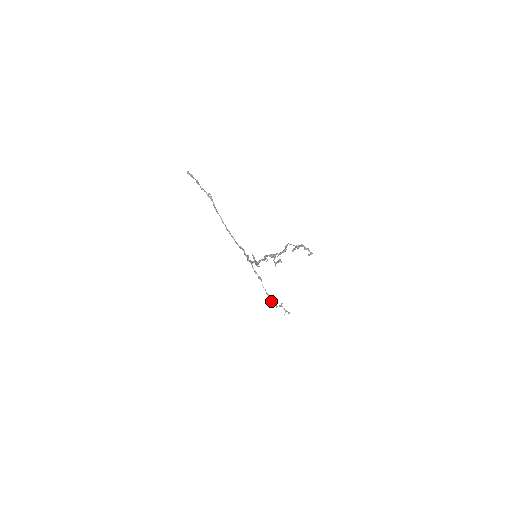
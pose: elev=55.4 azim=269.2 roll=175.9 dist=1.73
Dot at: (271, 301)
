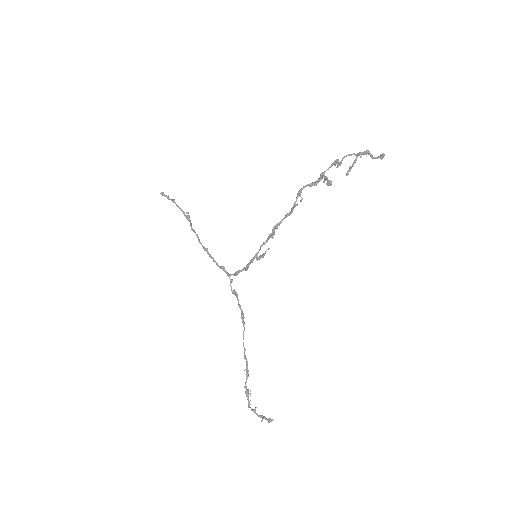
Dot at: (245, 385)
